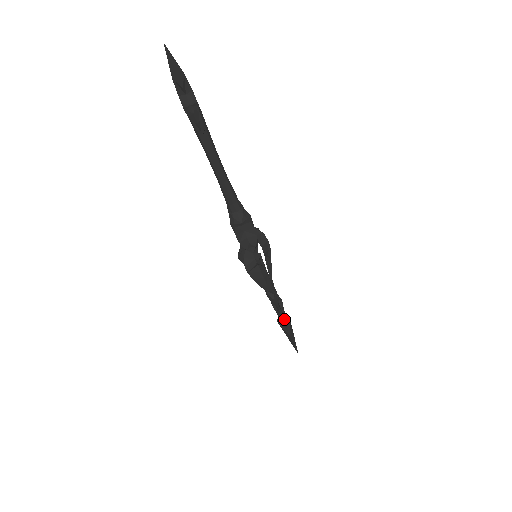
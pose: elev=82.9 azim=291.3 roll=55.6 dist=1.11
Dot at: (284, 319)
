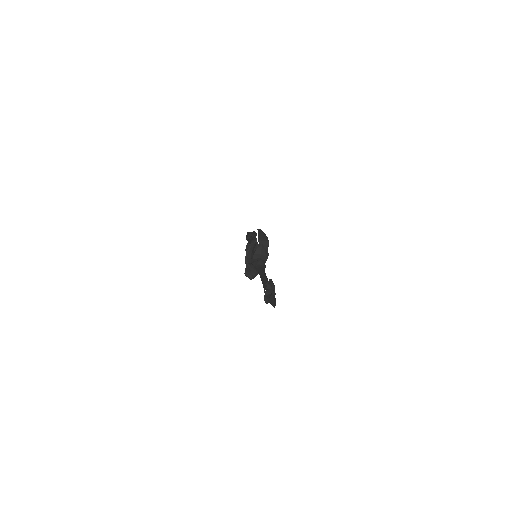
Dot at: occluded
